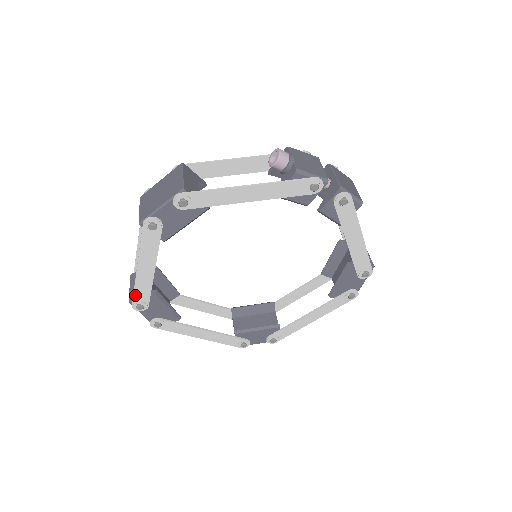
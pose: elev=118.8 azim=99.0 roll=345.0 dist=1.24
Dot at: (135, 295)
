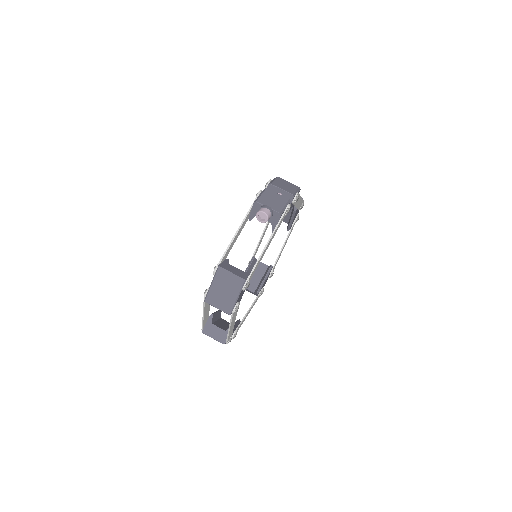
Dot at: (228, 339)
